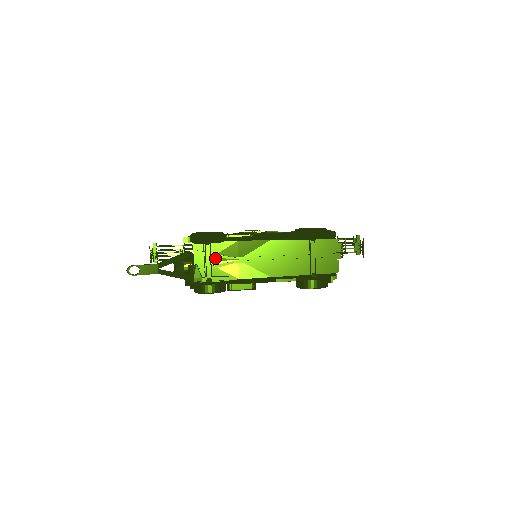
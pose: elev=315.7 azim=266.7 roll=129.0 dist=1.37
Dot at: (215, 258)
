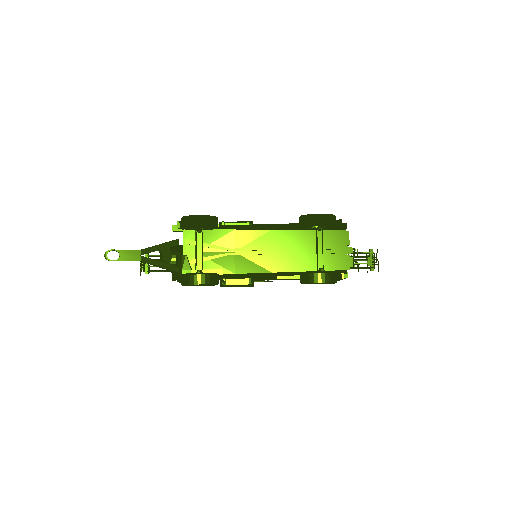
Dot at: (208, 249)
